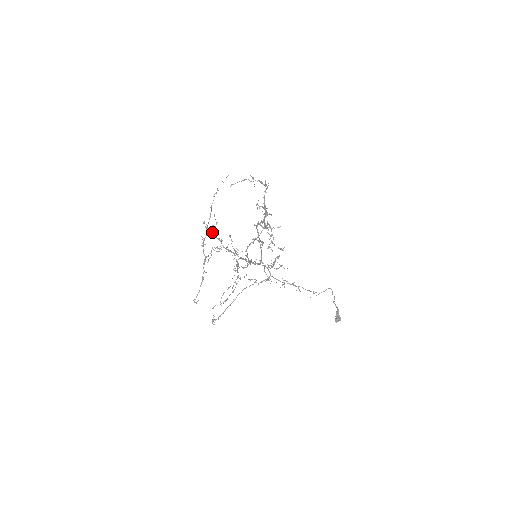
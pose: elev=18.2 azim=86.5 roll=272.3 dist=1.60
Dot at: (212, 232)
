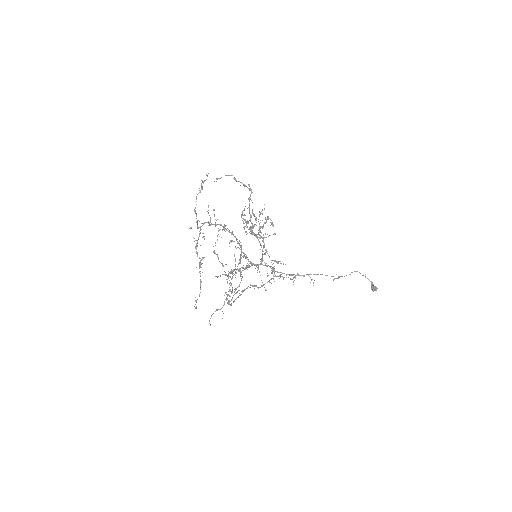
Dot at: (209, 224)
